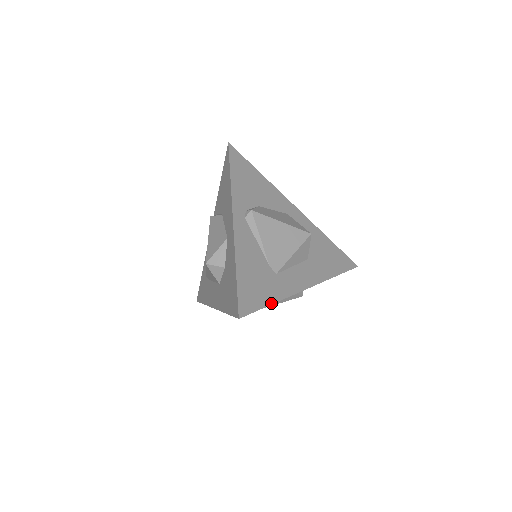
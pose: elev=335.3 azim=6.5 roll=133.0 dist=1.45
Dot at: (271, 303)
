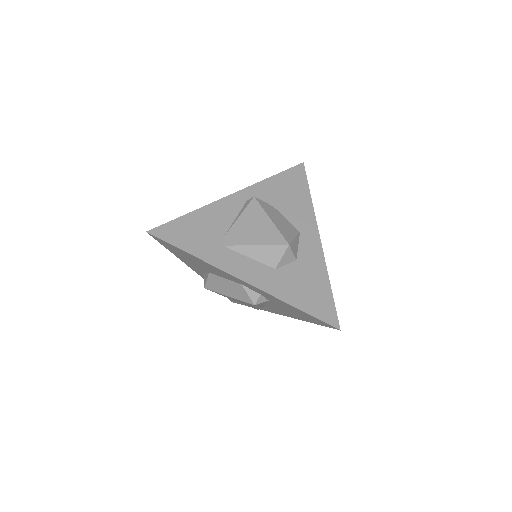
Dot at: (188, 252)
